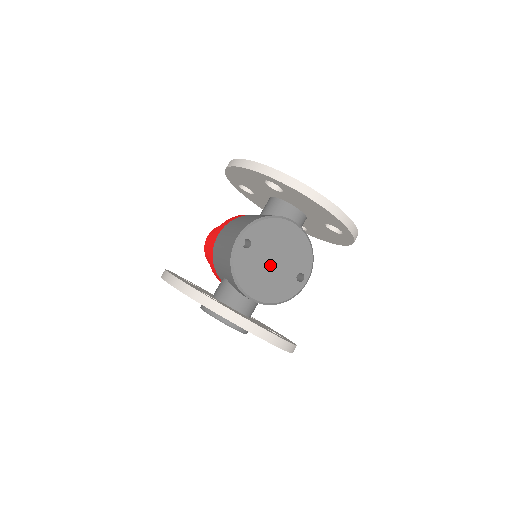
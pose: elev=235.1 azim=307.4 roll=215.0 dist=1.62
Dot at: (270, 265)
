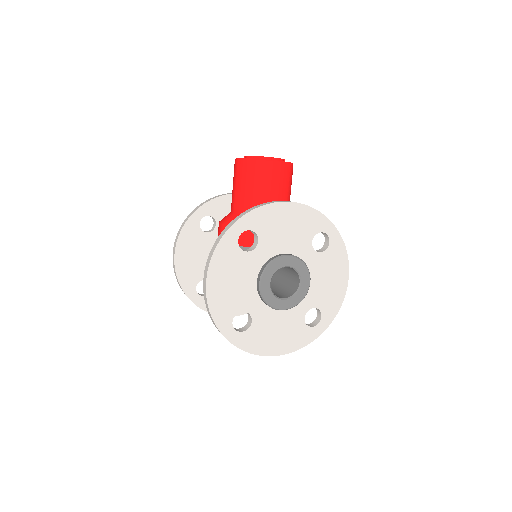
Dot at: occluded
